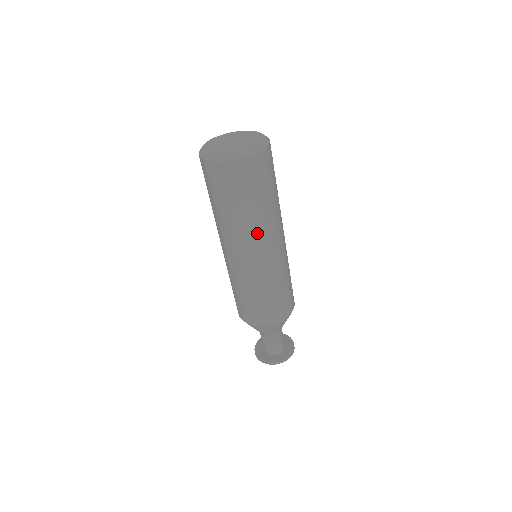
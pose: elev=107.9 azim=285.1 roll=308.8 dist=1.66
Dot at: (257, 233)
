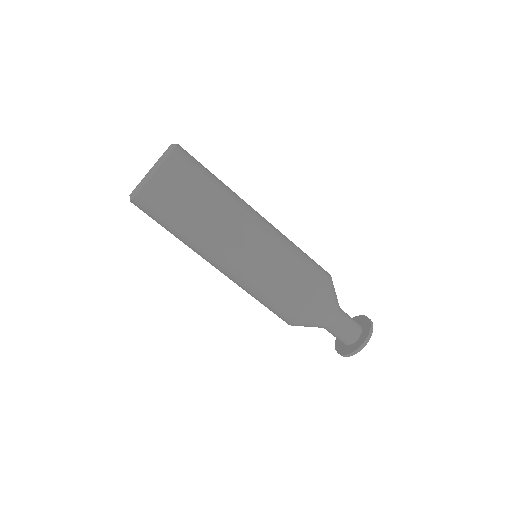
Dot at: (229, 225)
